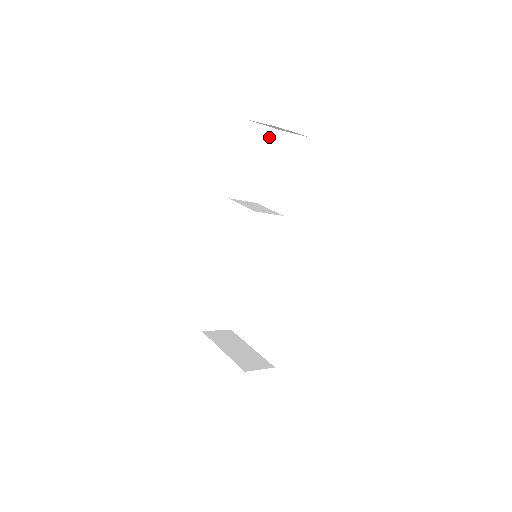
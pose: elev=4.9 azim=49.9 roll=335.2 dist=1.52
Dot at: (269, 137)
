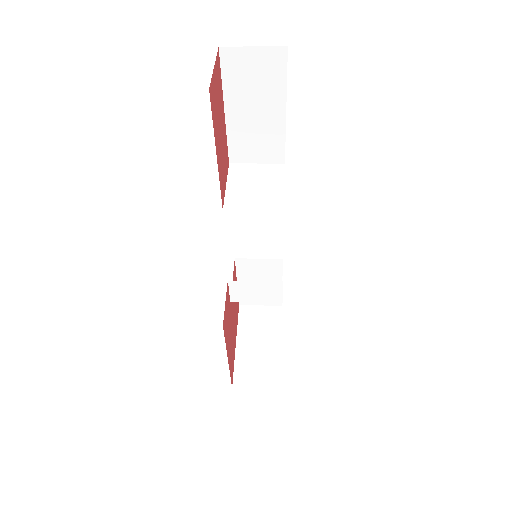
Dot at: (275, 63)
